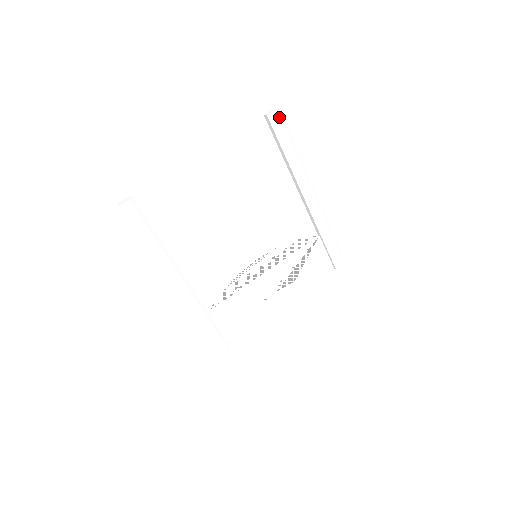
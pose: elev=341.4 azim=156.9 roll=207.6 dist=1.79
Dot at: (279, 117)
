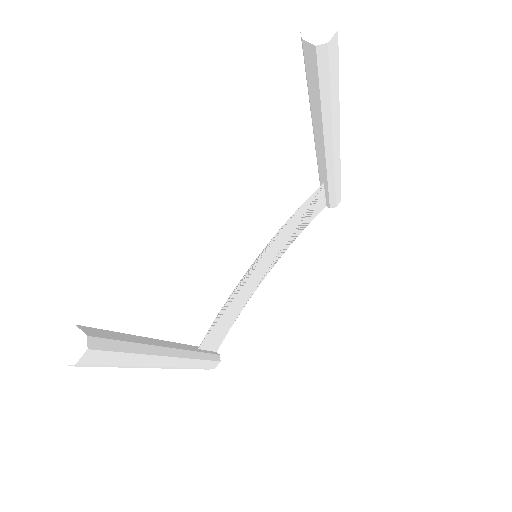
Dot at: (336, 43)
